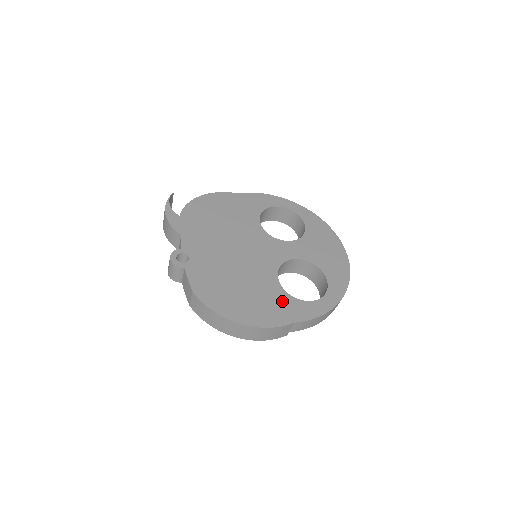
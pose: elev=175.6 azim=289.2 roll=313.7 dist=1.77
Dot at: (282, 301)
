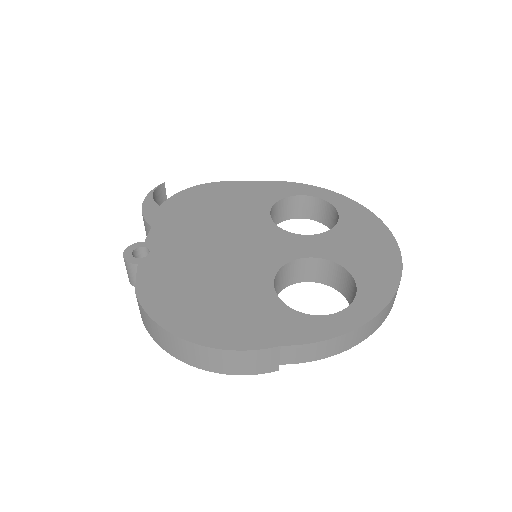
Dot at: (270, 313)
